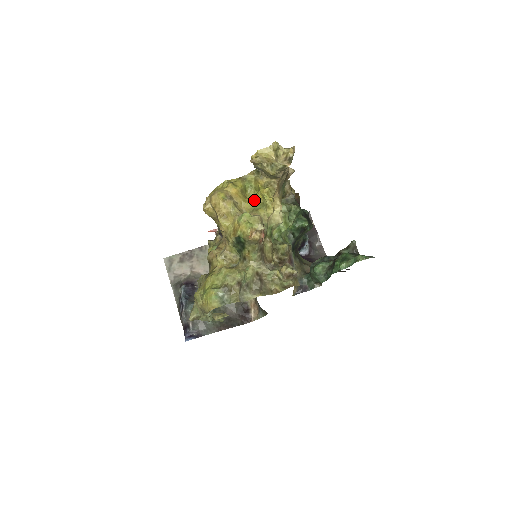
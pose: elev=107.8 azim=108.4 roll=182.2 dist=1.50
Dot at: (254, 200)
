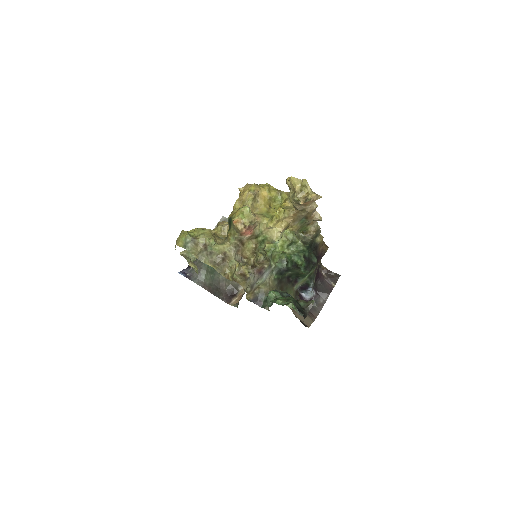
Dot at: (271, 210)
